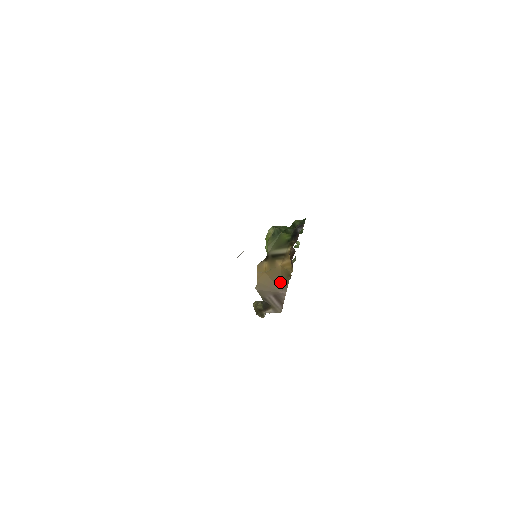
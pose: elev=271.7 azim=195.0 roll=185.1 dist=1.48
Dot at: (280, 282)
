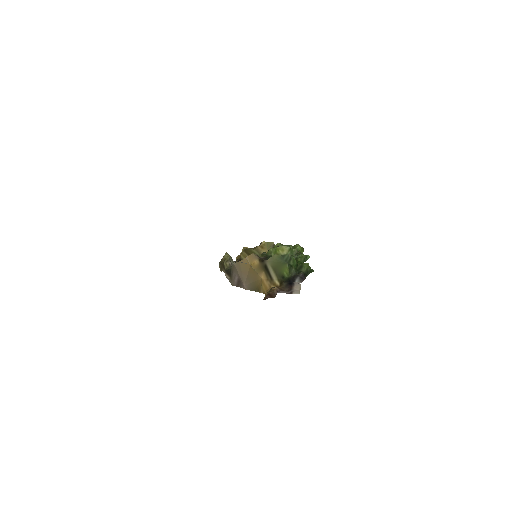
Dot at: (251, 282)
